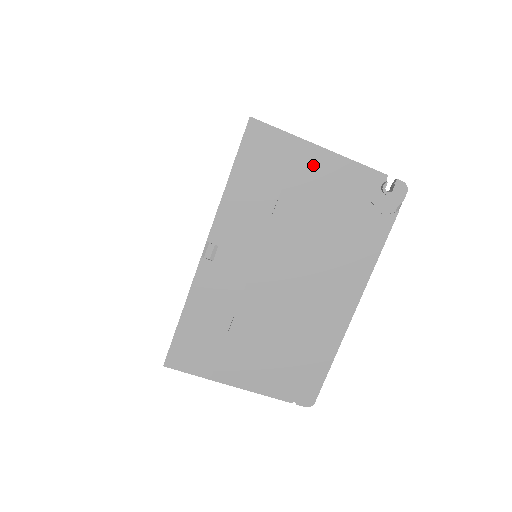
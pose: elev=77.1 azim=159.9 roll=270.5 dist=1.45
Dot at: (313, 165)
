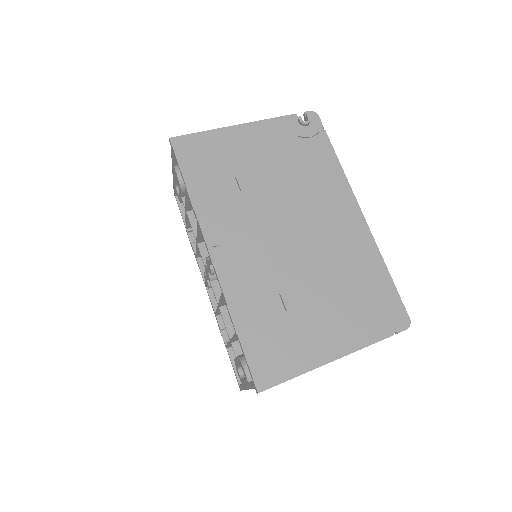
Dot at: (241, 140)
